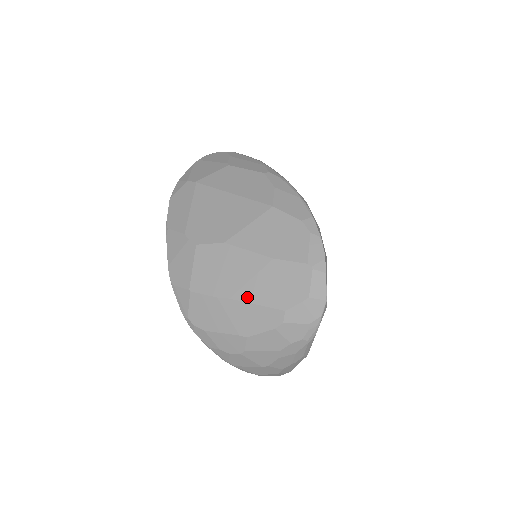
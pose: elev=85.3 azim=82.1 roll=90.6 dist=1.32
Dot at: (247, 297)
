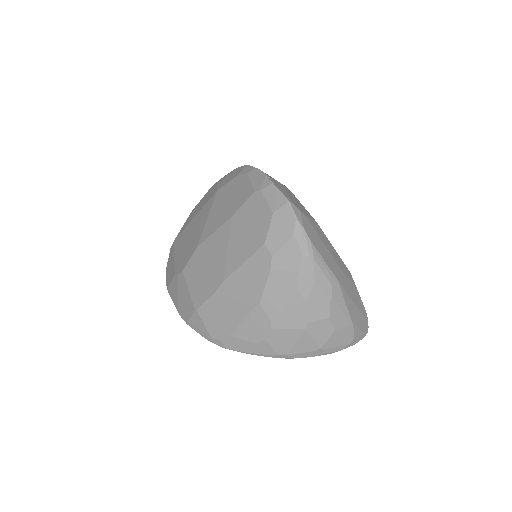
Dot at: (233, 266)
